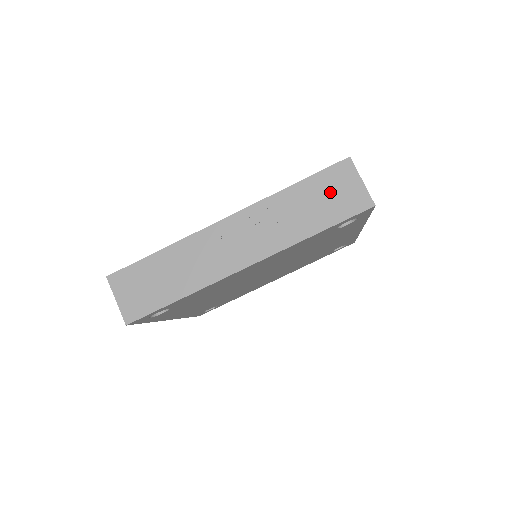
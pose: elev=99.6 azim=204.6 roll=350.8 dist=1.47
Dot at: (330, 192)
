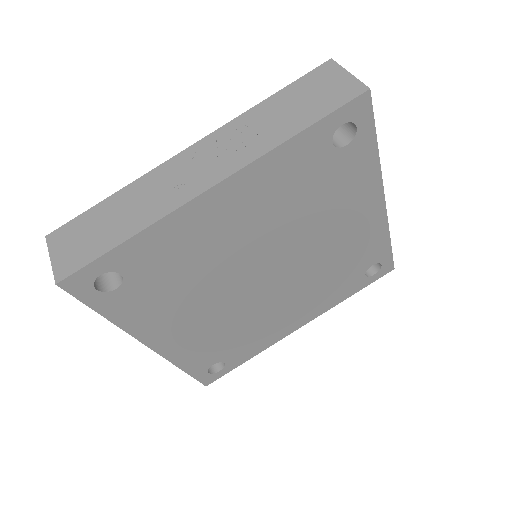
Dot at: (312, 92)
